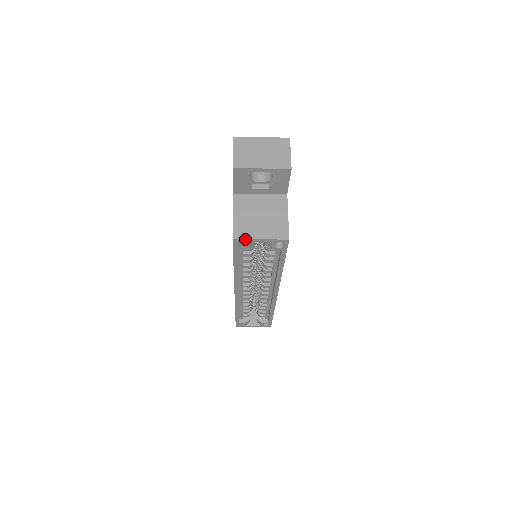
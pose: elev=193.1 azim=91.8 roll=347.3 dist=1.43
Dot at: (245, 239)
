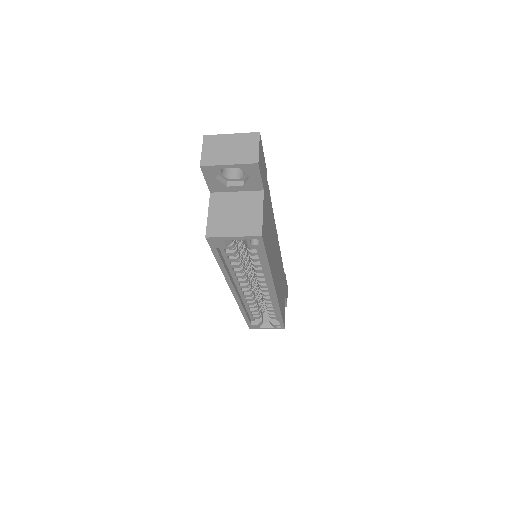
Dot at: (218, 237)
